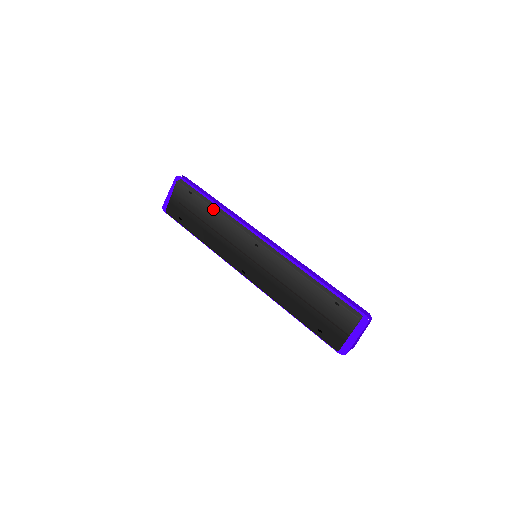
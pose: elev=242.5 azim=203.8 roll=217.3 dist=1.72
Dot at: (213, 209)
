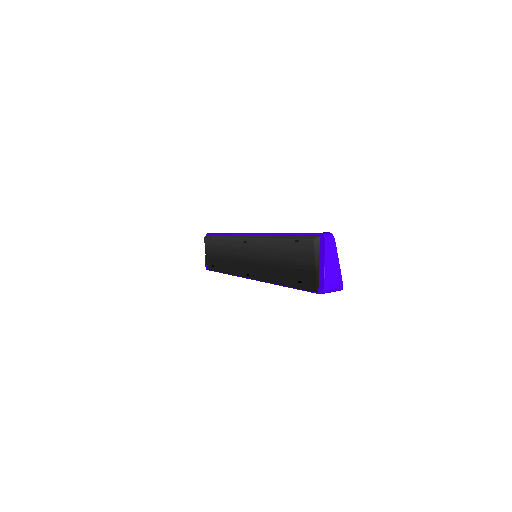
Dot at: (221, 238)
